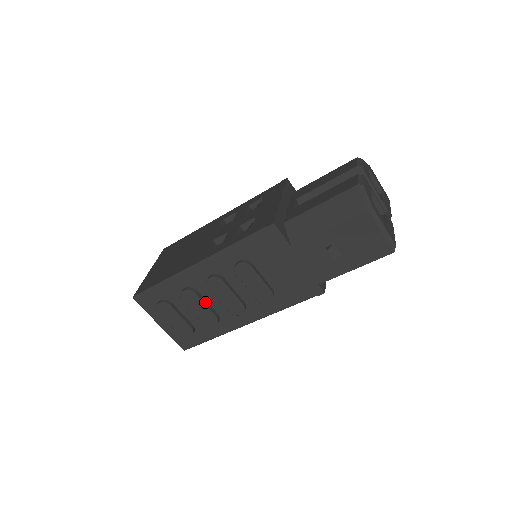
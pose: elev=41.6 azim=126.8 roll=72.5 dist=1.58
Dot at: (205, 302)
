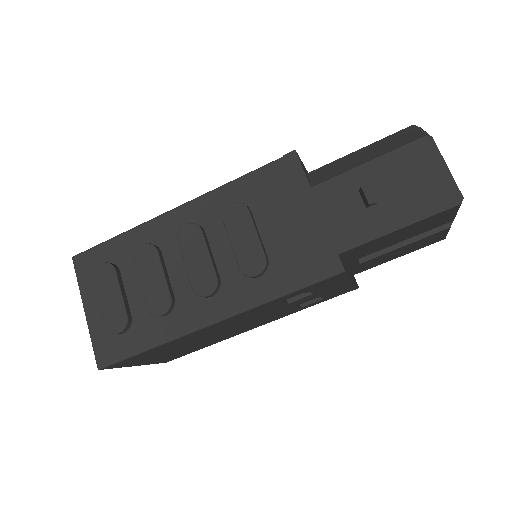
Dot at: (165, 270)
